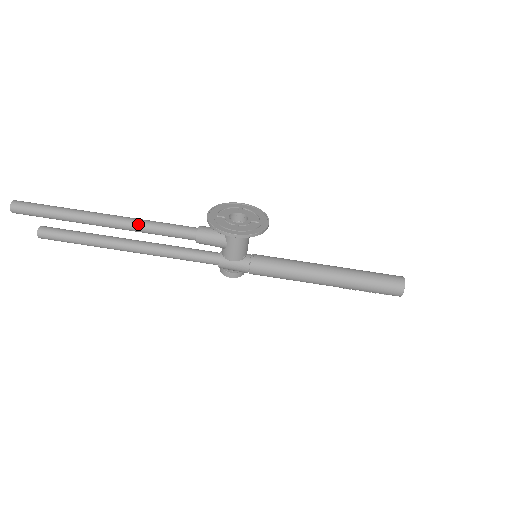
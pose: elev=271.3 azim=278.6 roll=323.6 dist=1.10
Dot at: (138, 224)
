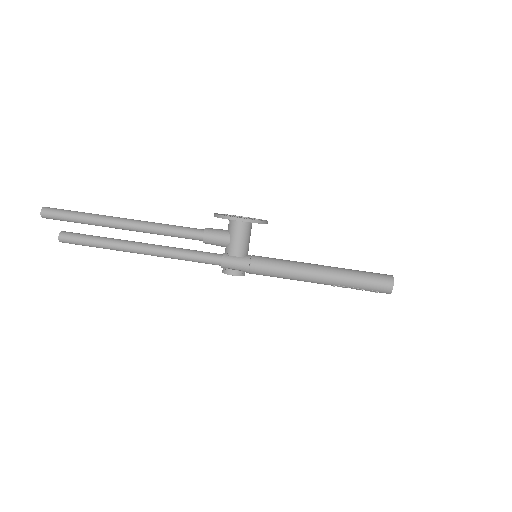
Dot at: (152, 224)
